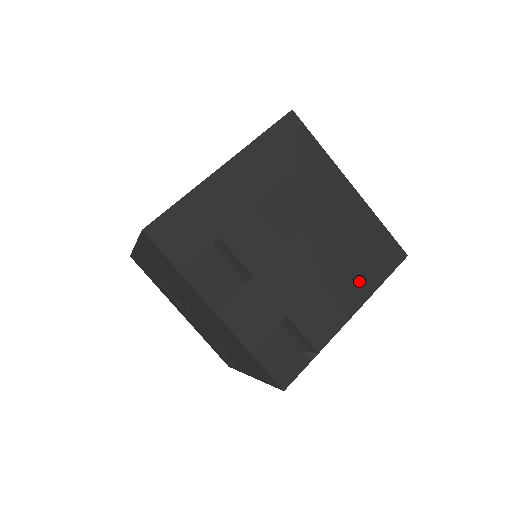
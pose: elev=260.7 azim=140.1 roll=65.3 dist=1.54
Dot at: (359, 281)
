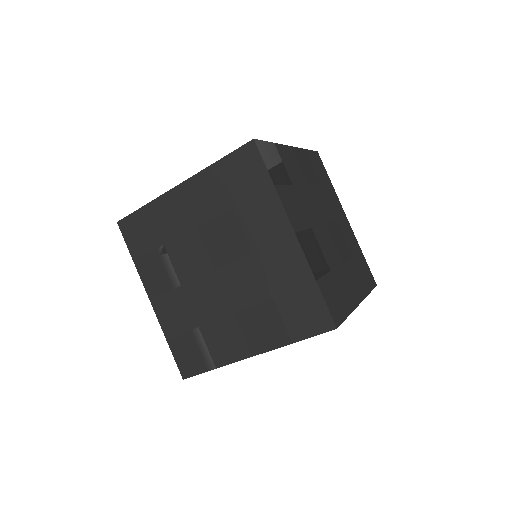
Dot at: (272, 329)
